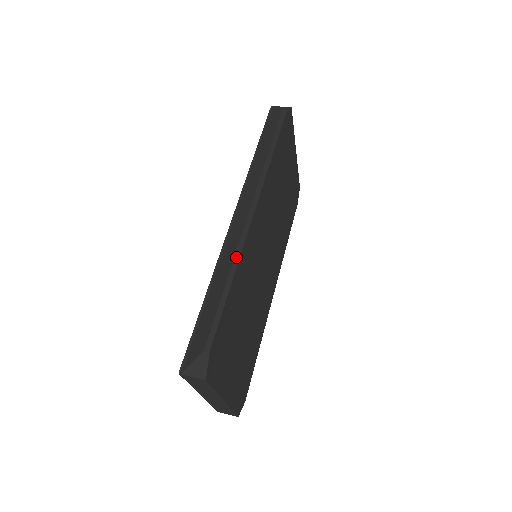
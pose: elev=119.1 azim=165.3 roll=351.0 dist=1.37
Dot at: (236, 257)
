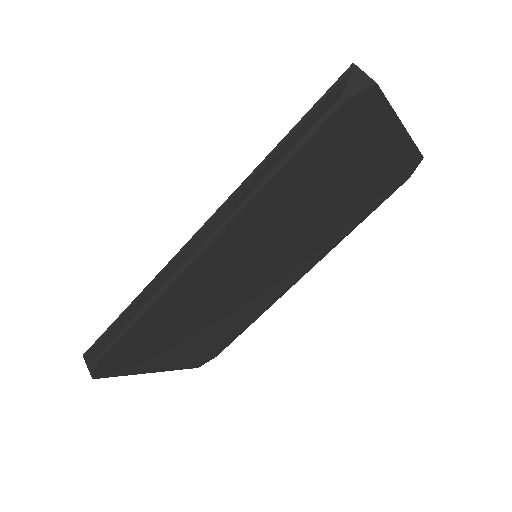
Dot at: (158, 293)
